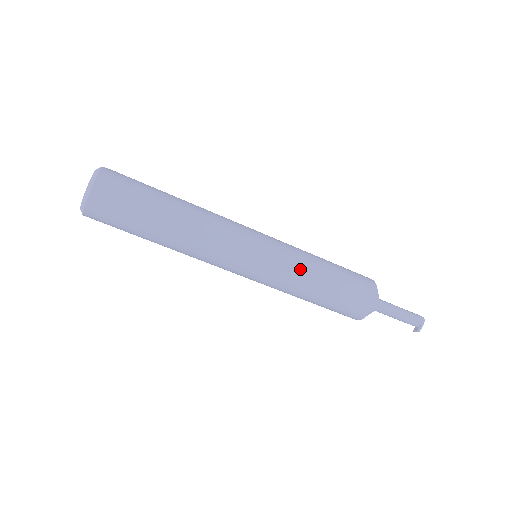
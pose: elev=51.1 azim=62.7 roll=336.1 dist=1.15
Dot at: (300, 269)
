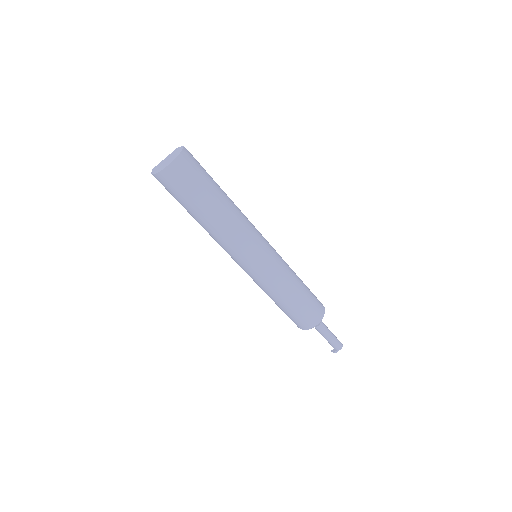
Dot at: (283, 280)
